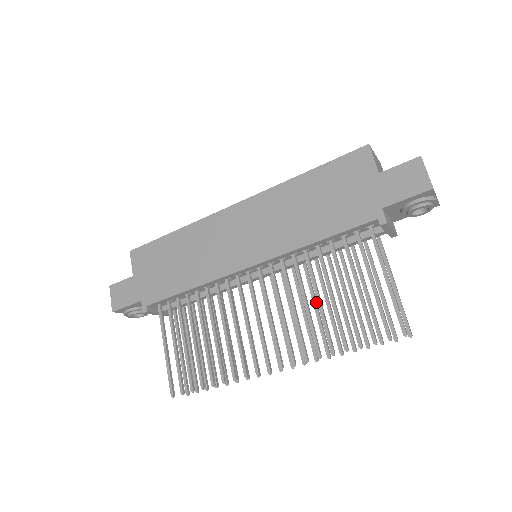
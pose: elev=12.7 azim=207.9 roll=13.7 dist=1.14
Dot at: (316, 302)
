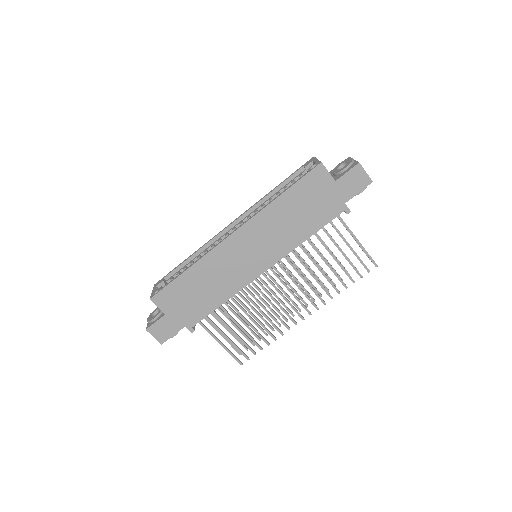
Dot at: (307, 264)
